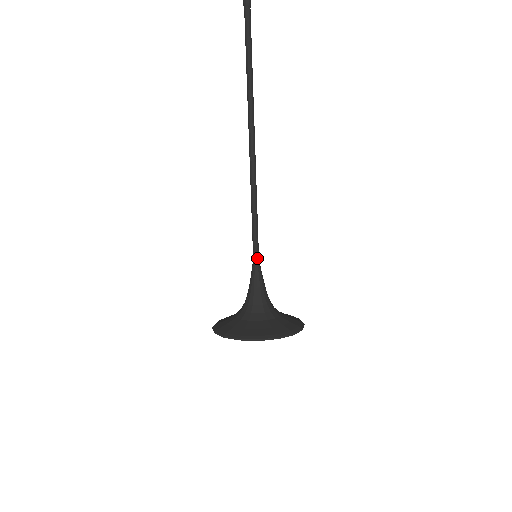
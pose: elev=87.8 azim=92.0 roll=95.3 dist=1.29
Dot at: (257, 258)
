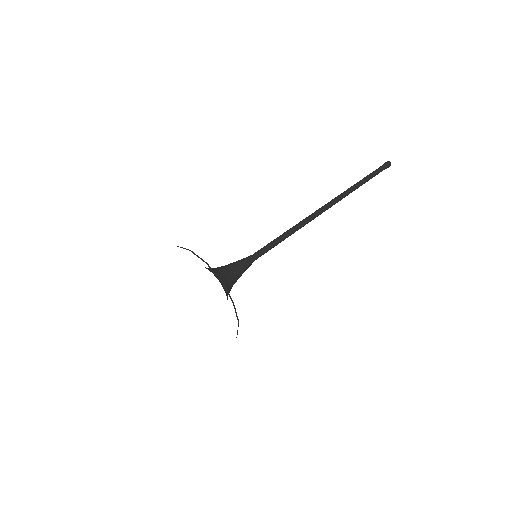
Dot at: (257, 257)
